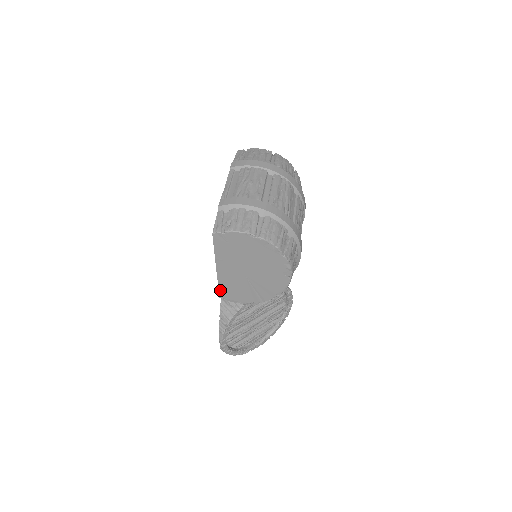
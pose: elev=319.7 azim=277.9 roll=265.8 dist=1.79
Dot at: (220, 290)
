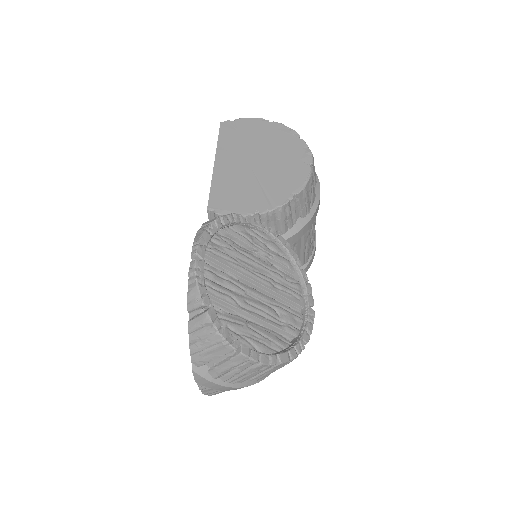
Dot at: (211, 195)
